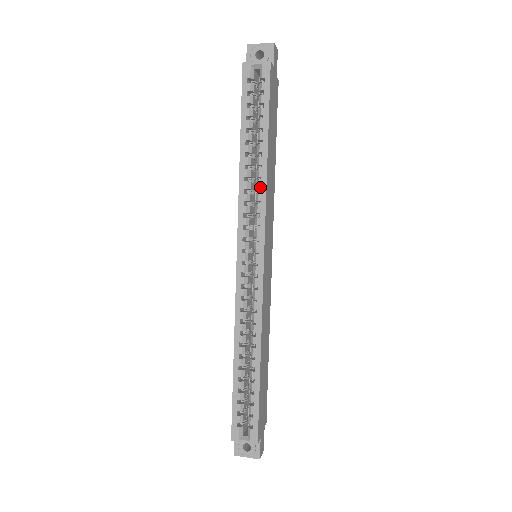
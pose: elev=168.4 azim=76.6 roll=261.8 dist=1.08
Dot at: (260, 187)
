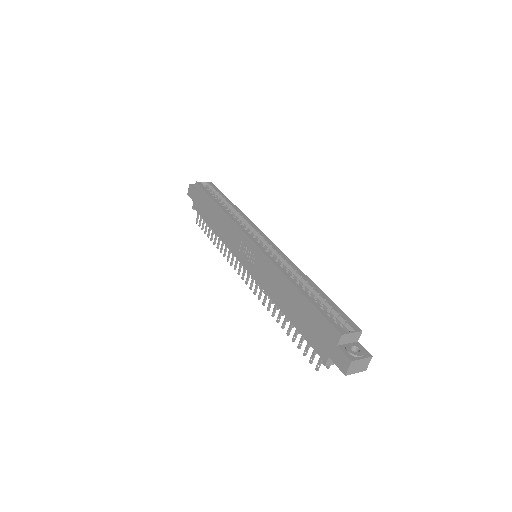
Dot at: (242, 215)
